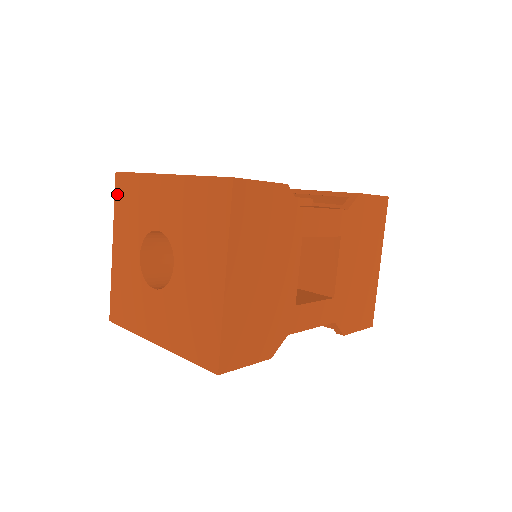
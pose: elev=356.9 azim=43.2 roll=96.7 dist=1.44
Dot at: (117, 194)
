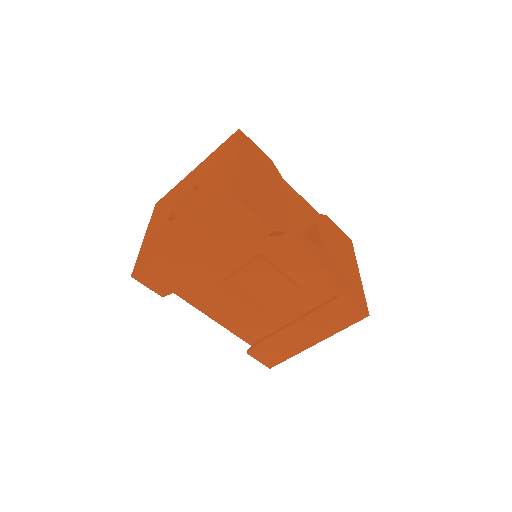
Dot at: (155, 210)
